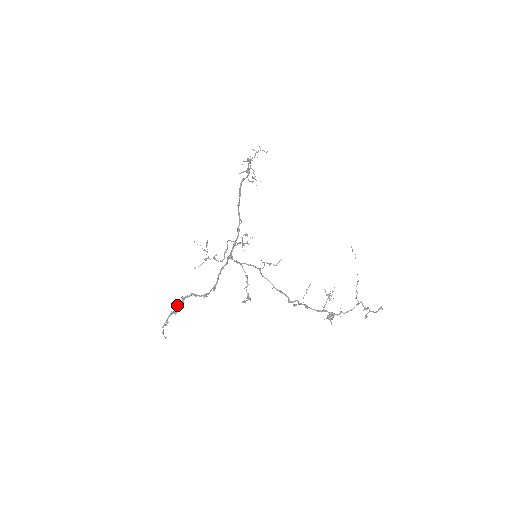
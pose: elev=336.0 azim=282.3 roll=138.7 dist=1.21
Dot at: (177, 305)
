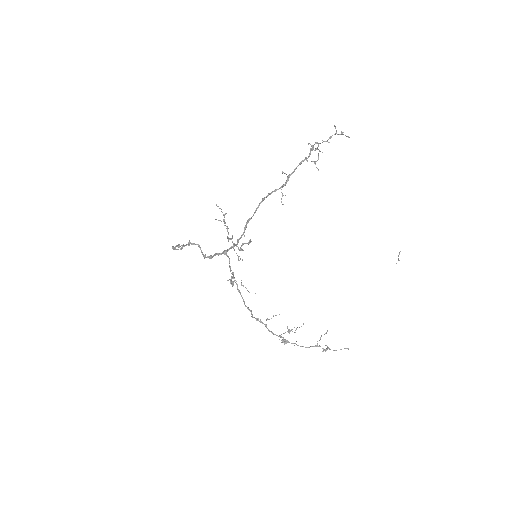
Dot at: (183, 244)
